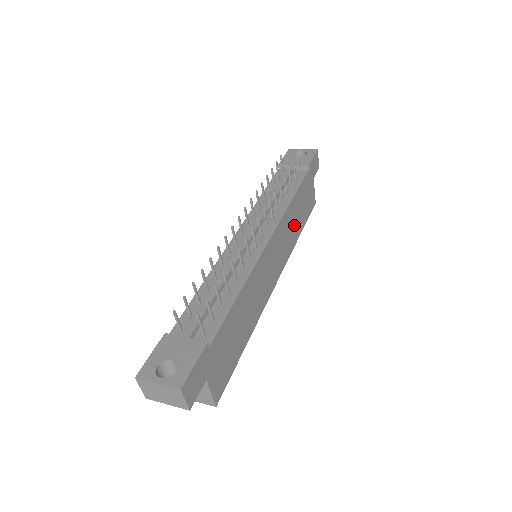
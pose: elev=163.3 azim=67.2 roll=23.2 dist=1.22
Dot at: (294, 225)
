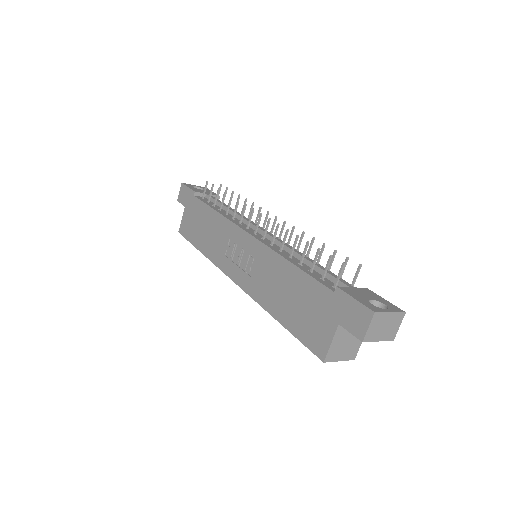
Dot at: occluded
